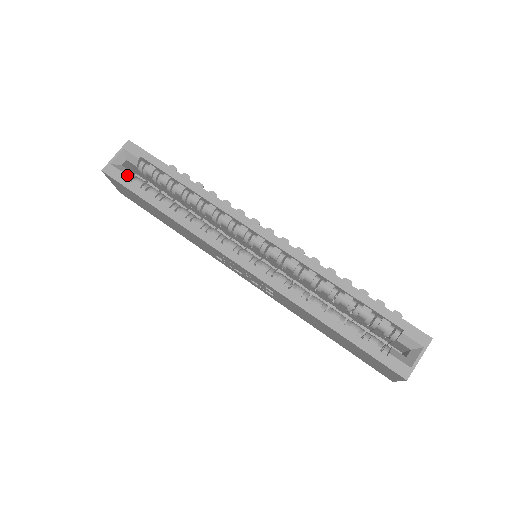
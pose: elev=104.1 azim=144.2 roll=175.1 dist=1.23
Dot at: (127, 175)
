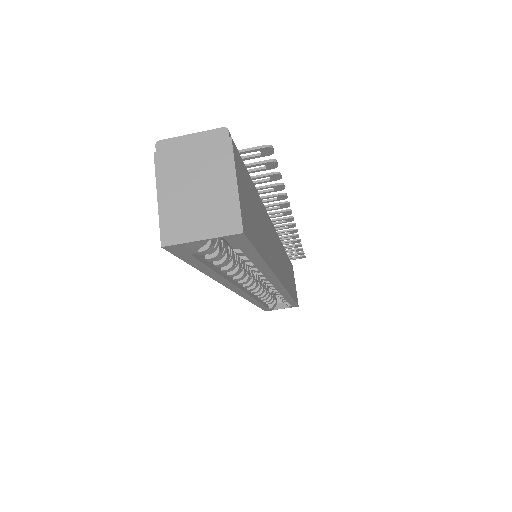
Dot at: (196, 246)
